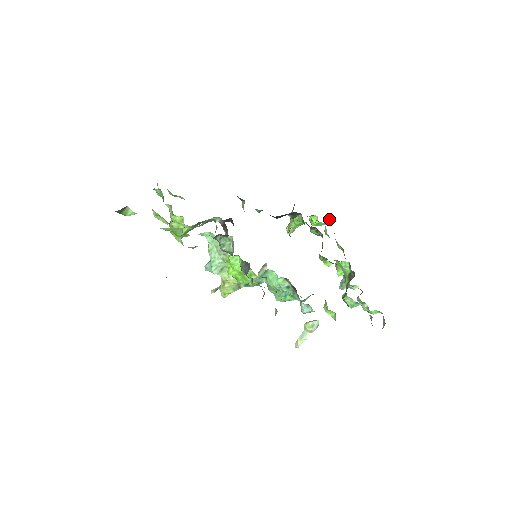
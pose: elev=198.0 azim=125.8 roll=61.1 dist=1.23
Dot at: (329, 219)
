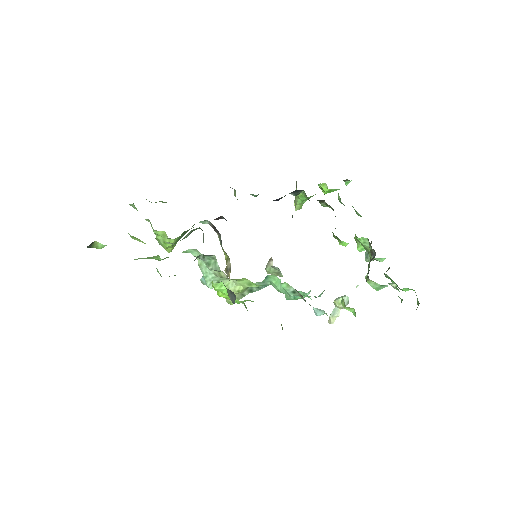
Dot at: occluded
